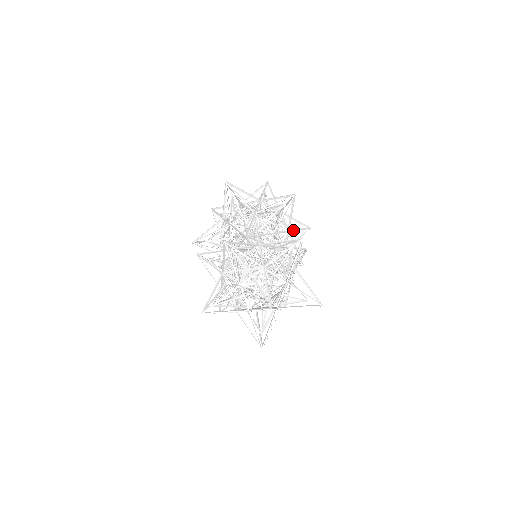
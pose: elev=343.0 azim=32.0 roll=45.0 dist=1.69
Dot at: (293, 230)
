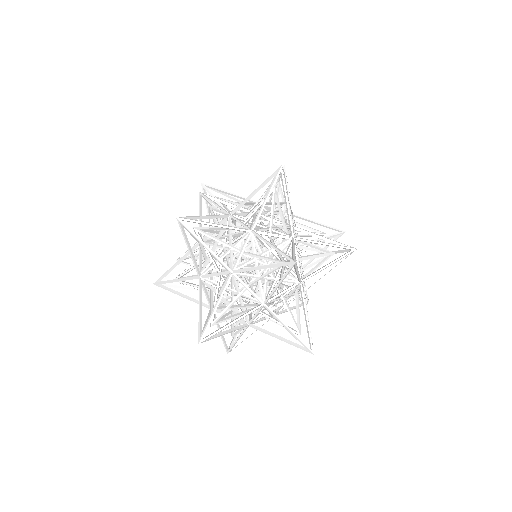
Dot at: occluded
